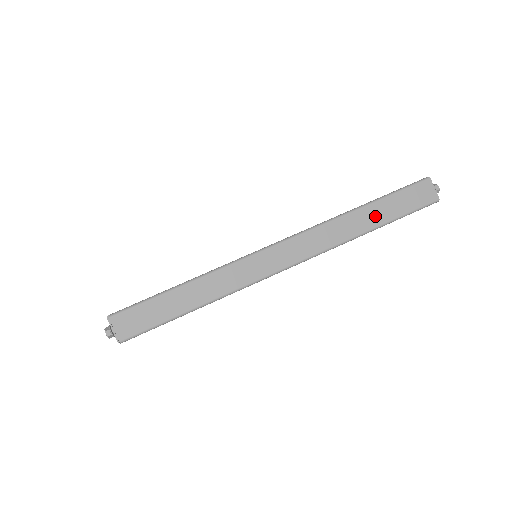
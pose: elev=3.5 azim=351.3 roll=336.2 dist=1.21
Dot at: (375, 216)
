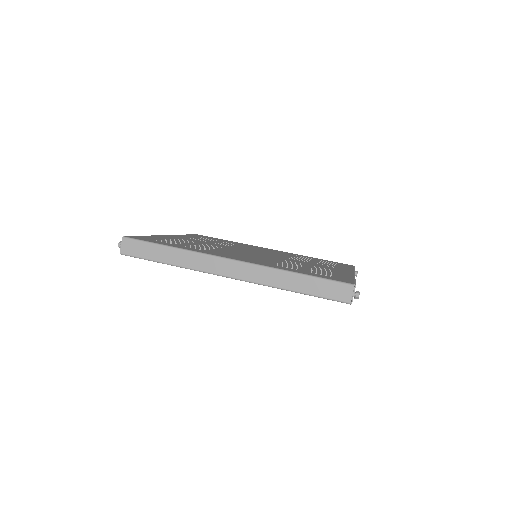
Dot at: (300, 284)
